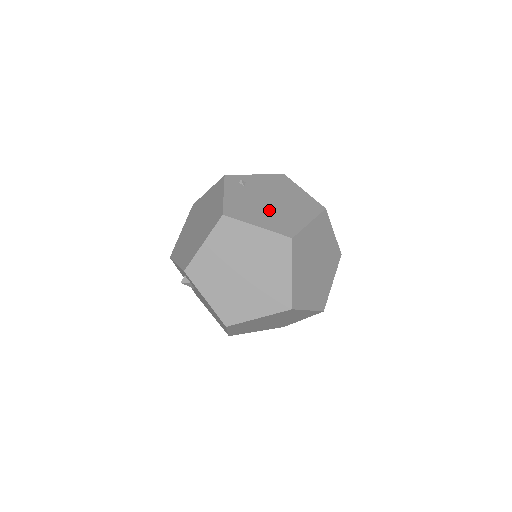
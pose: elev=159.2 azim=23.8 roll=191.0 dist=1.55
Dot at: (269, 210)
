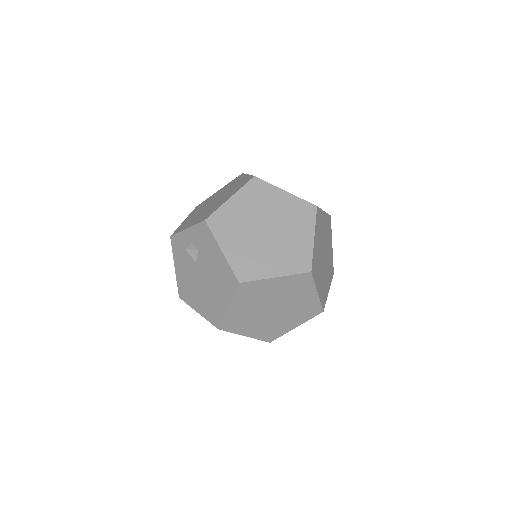
Dot at: occluded
